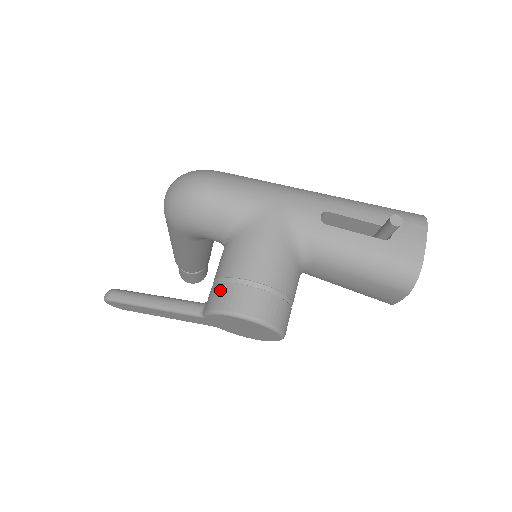
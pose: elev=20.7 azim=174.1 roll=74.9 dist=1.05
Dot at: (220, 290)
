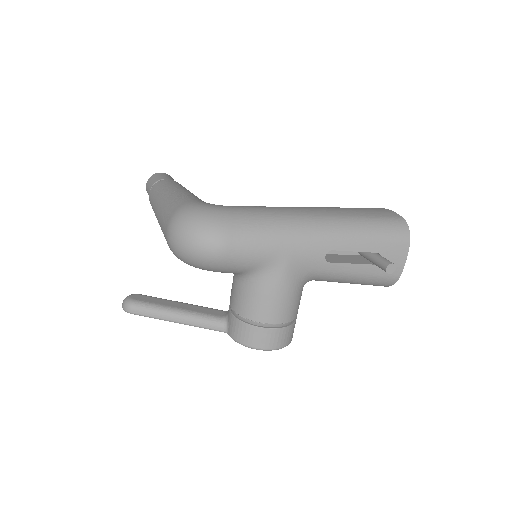
Dot at: (245, 329)
